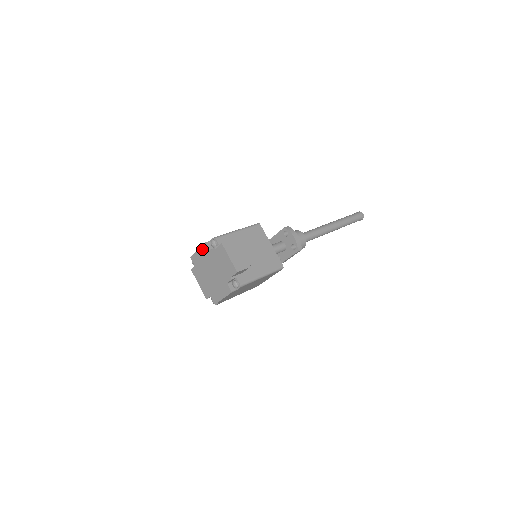
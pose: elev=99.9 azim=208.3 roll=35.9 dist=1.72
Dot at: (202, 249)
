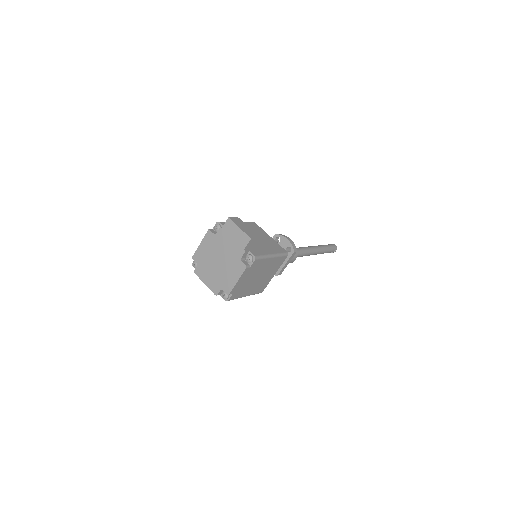
Dot at: (205, 239)
